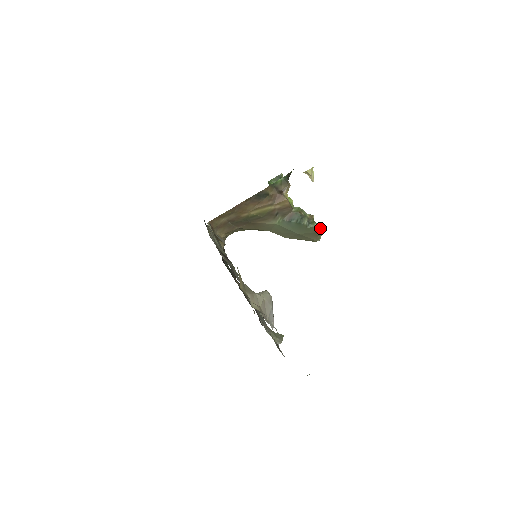
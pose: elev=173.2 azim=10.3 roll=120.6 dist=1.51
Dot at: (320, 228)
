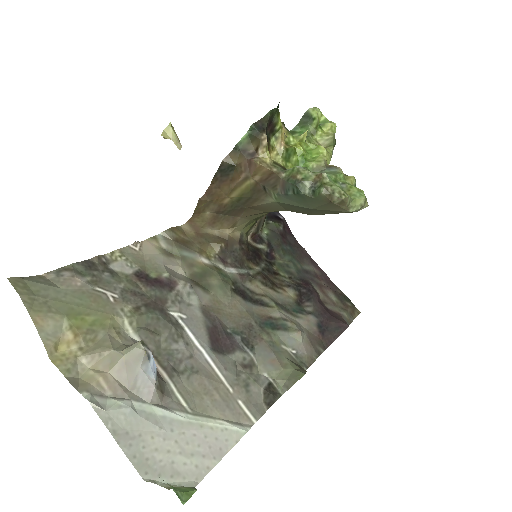
Dot at: (337, 192)
